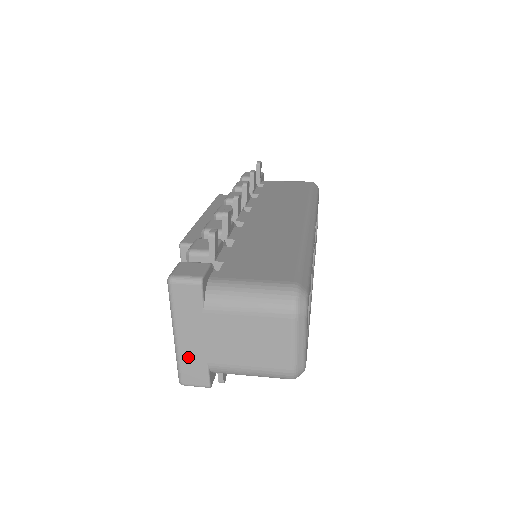
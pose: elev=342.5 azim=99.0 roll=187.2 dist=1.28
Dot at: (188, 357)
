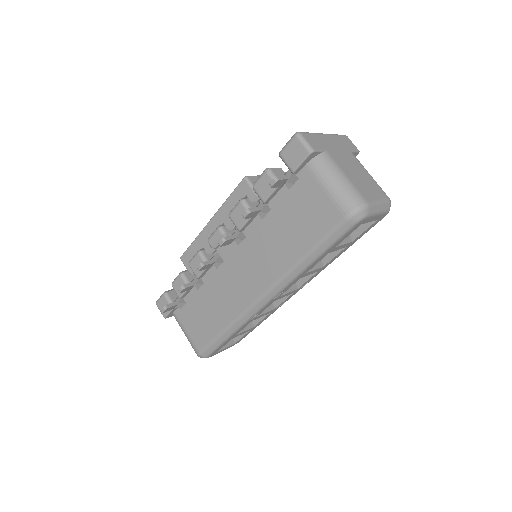
Dot at: occluded
